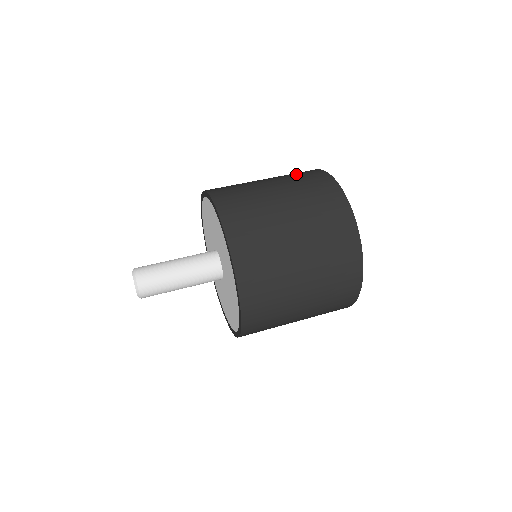
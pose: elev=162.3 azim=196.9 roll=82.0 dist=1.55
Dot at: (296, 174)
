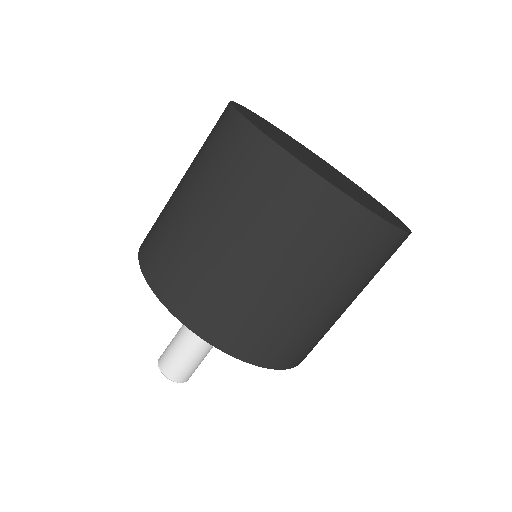
Dot at: (248, 186)
